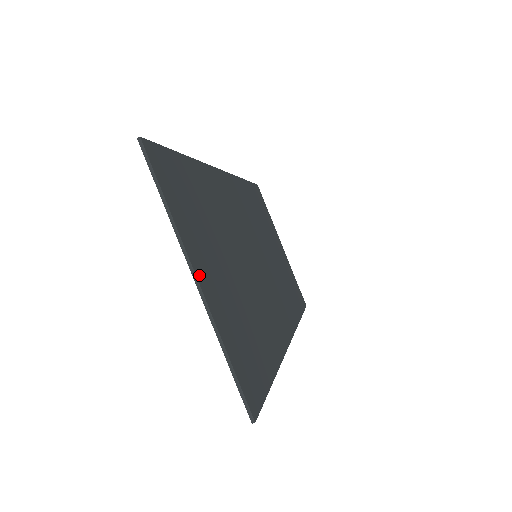
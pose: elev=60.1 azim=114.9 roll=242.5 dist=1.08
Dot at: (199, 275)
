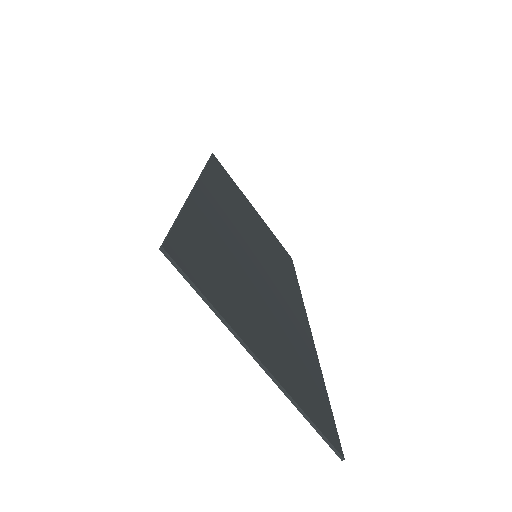
Dot at: (260, 356)
